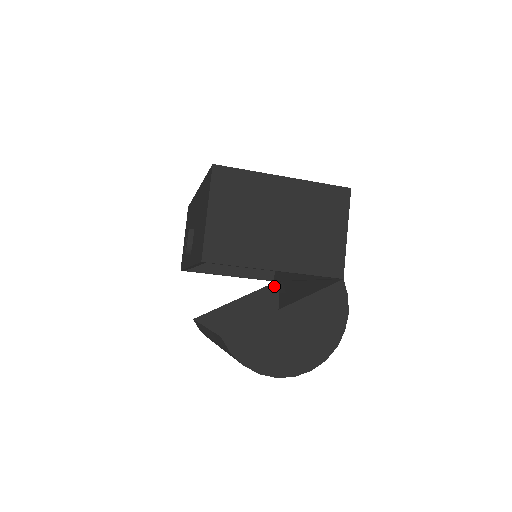
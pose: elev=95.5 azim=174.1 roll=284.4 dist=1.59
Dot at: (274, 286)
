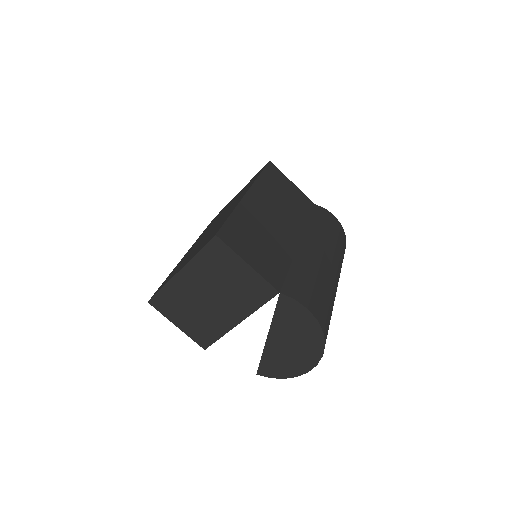
Dot at: occluded
